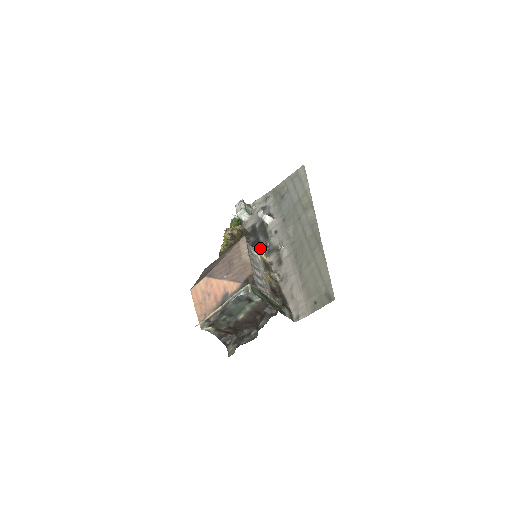
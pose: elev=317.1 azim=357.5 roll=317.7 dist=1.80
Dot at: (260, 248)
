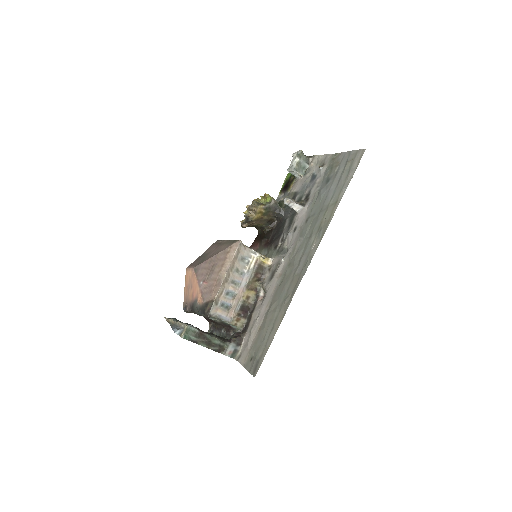
Dot at: (278, 236)
